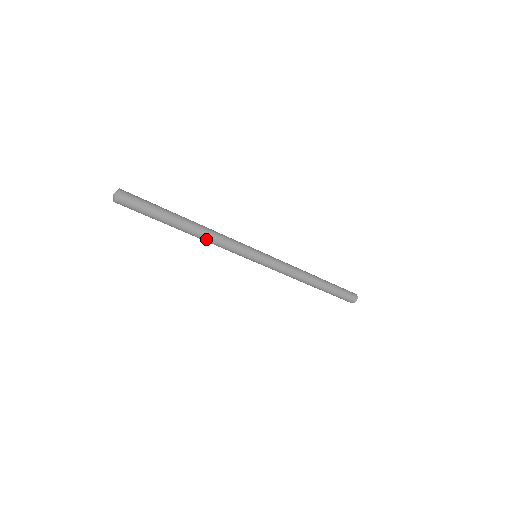
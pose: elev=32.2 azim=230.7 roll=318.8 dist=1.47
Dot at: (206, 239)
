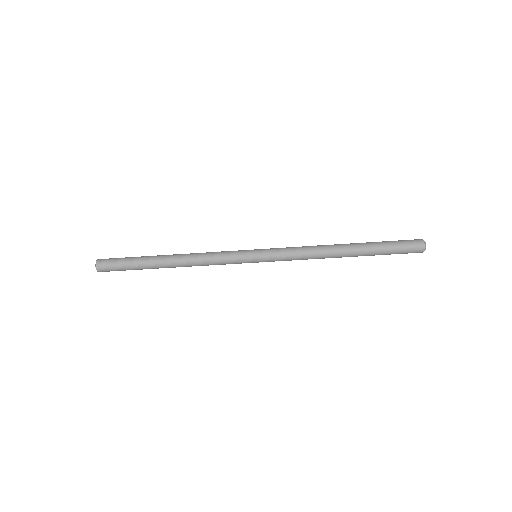
Dot at: (190, 264)
